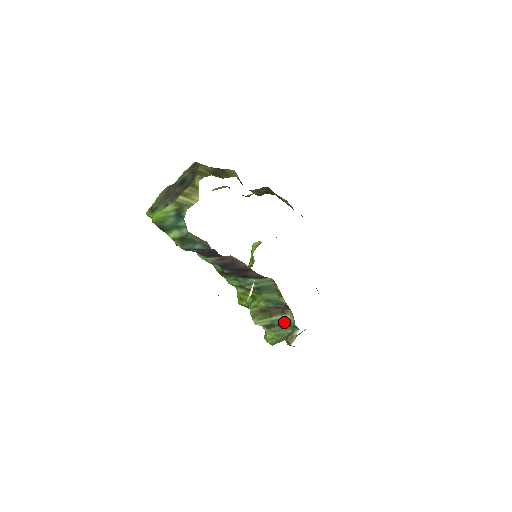
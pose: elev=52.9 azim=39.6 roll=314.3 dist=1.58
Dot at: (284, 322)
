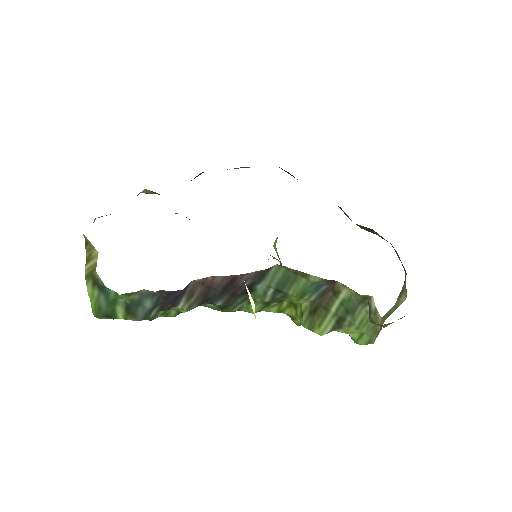
Dot at: (348, 303)
